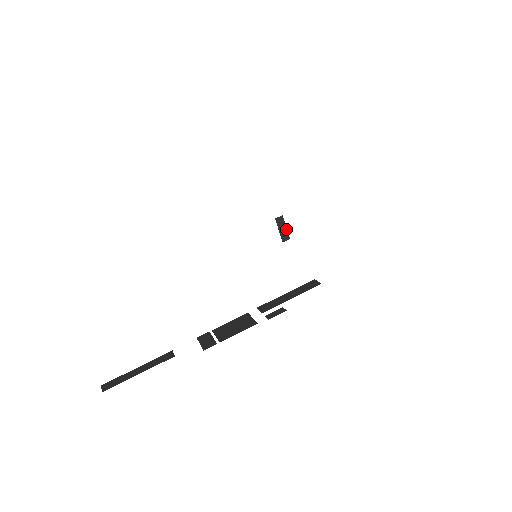
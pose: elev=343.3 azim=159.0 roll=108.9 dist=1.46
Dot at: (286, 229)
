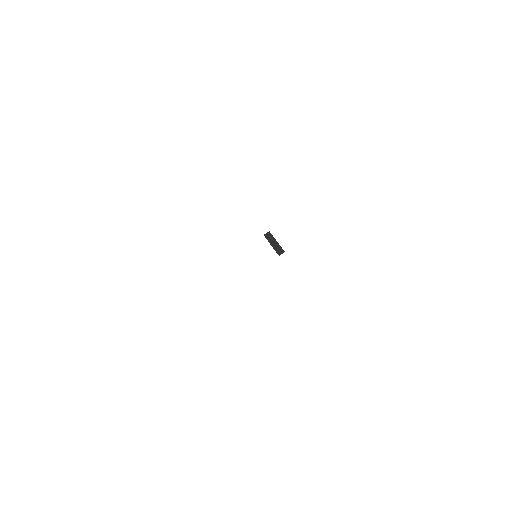
Dot at: (277, 243)
